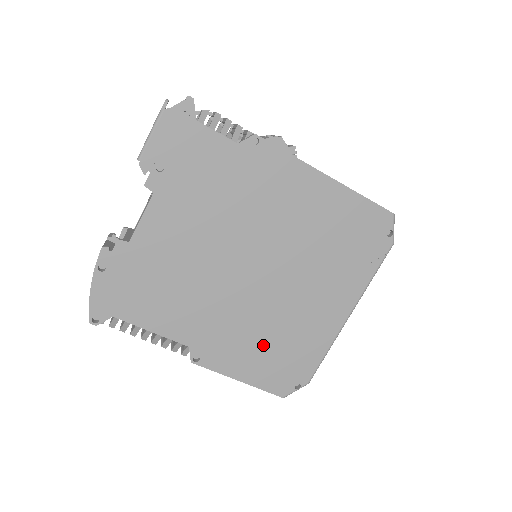
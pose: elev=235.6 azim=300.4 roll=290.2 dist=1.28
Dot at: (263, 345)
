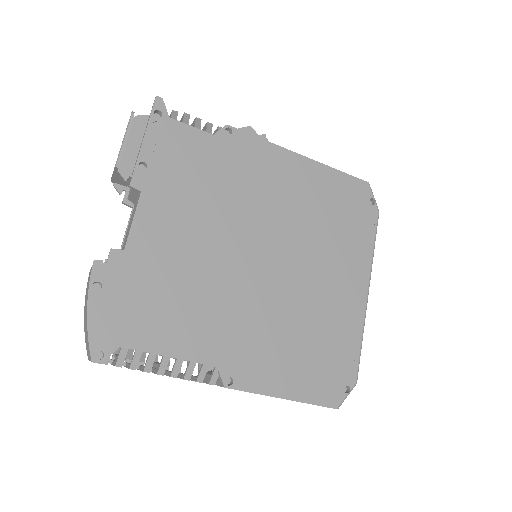
Dot at: (296, 346)
